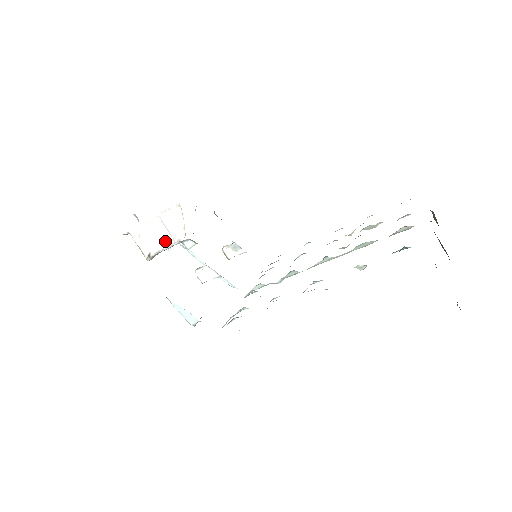
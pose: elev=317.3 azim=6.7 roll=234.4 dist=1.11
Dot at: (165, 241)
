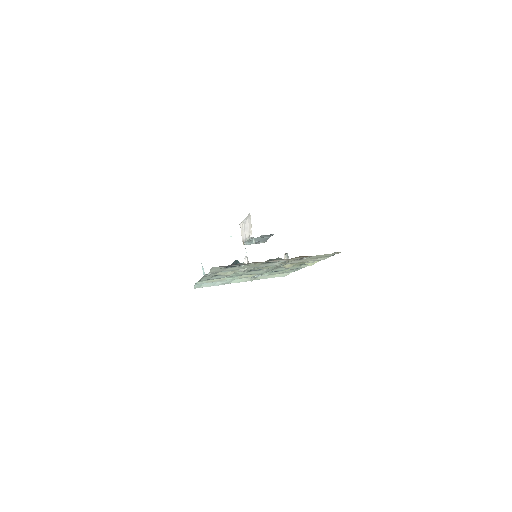
Dot at: (247, 235)
